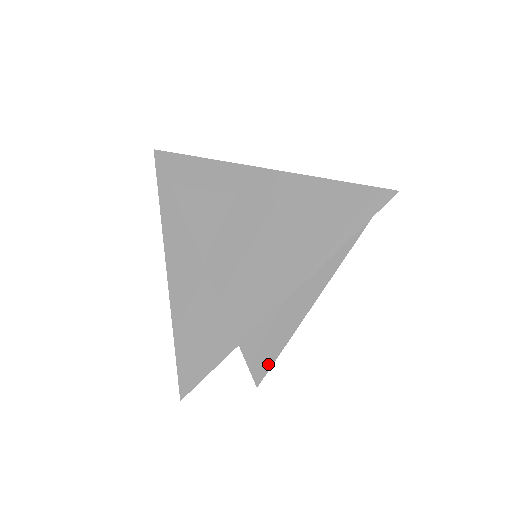
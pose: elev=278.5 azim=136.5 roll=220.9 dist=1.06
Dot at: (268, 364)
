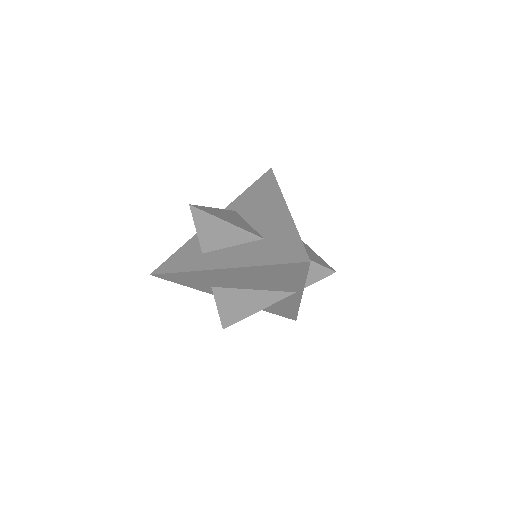
Dot at: (324, 263)
